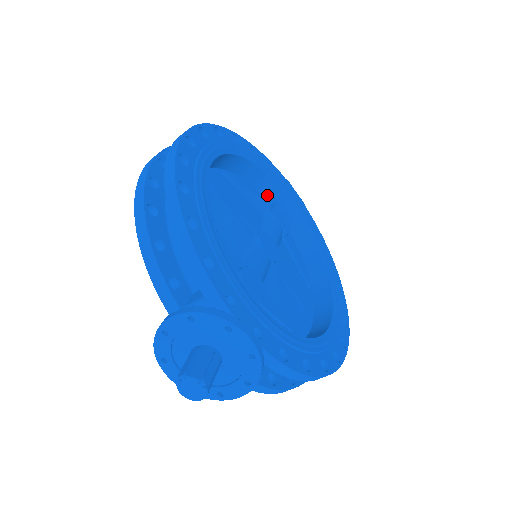
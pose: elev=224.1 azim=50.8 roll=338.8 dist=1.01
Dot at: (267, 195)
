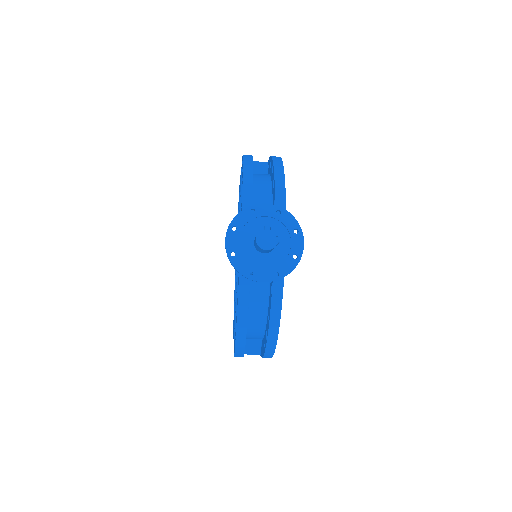
Dot at: occluded
